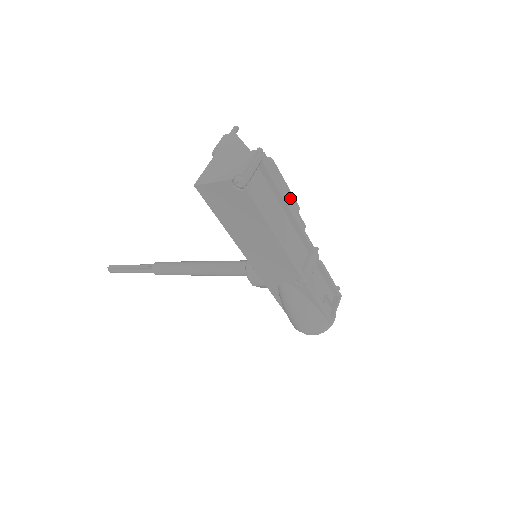
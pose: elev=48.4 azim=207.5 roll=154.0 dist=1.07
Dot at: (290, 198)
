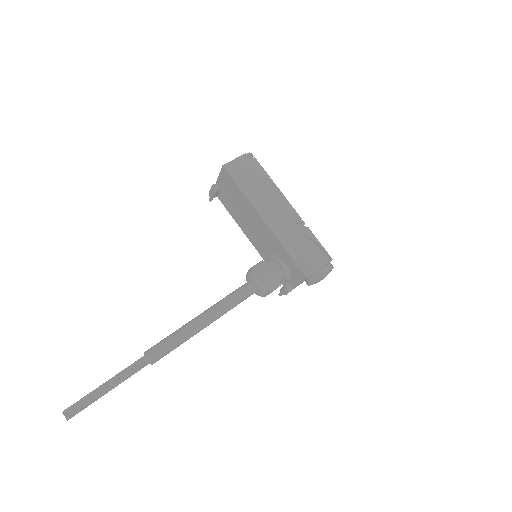
Dot at: occluded
